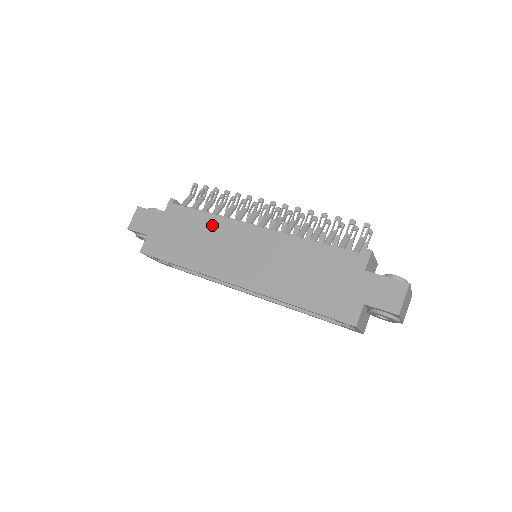
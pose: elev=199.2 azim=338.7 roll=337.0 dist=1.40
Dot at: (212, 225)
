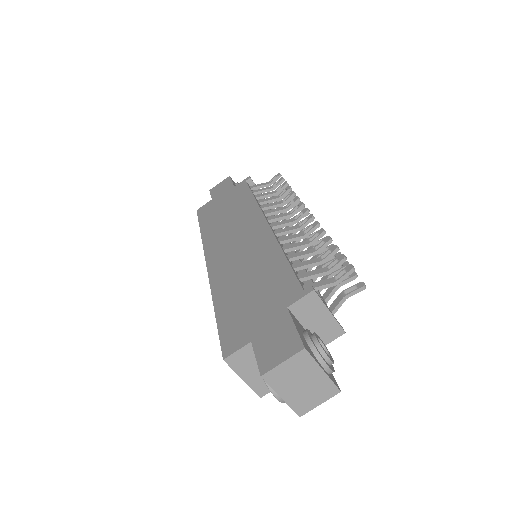
Dot at: (246, 207)
